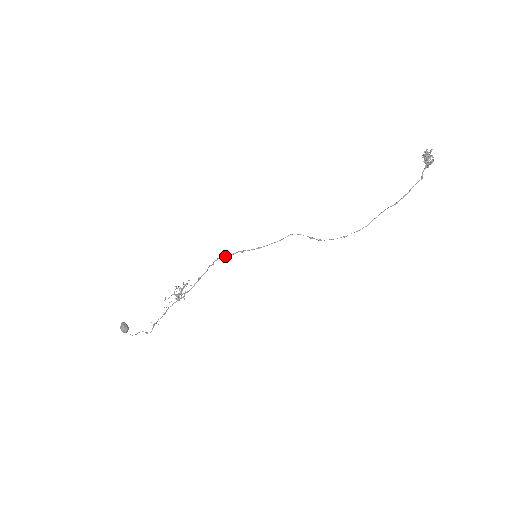
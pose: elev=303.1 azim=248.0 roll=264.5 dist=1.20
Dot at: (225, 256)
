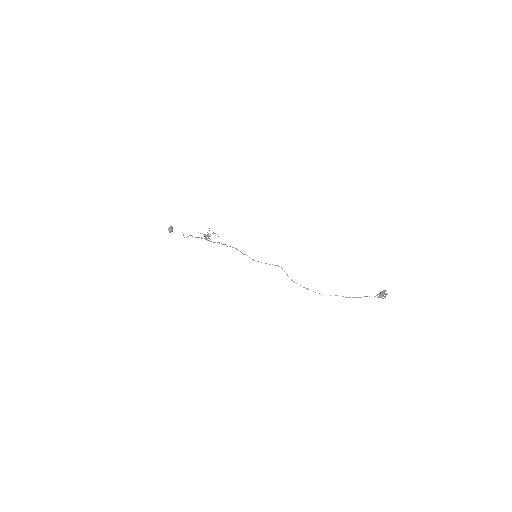
Dot at: (235, 248)
